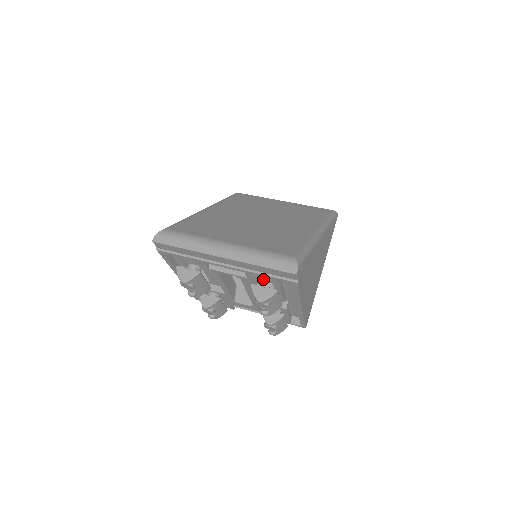
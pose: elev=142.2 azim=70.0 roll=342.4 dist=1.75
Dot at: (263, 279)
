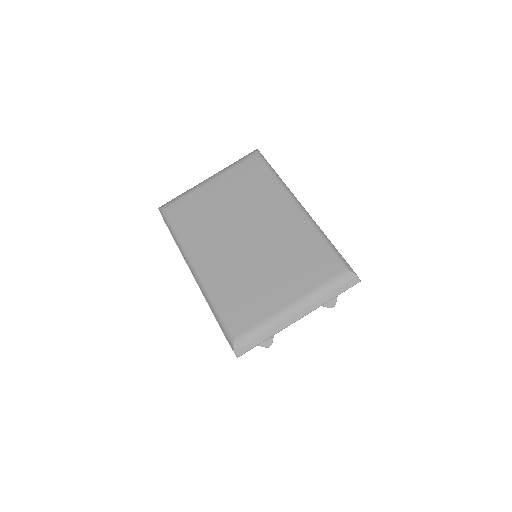
Dot at: occluded
